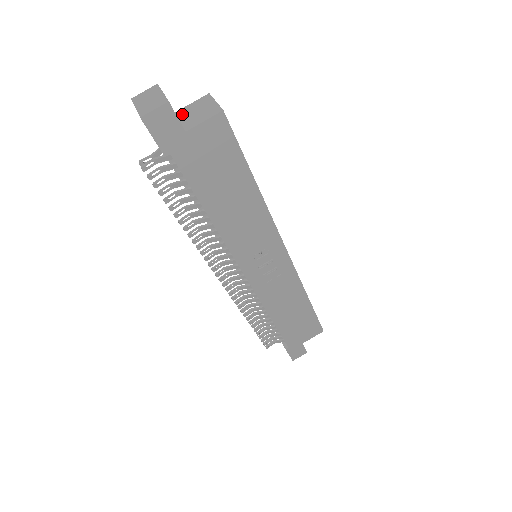
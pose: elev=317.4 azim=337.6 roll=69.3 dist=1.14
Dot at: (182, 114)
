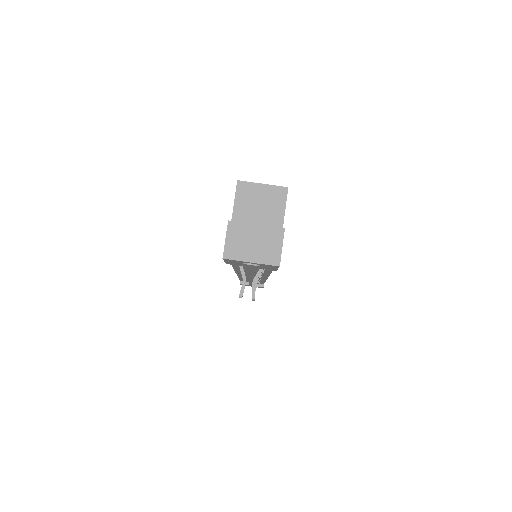
Dot at: (244, 222)
